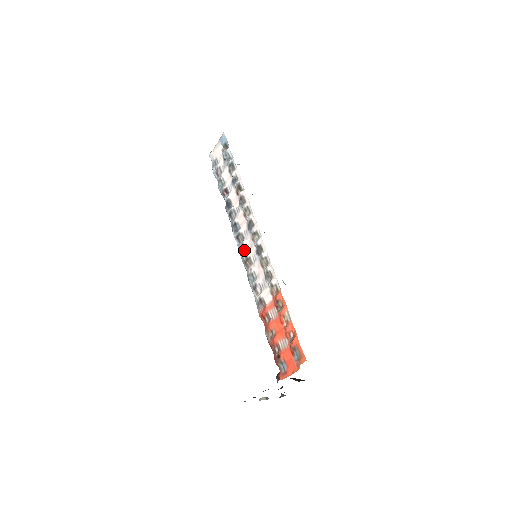
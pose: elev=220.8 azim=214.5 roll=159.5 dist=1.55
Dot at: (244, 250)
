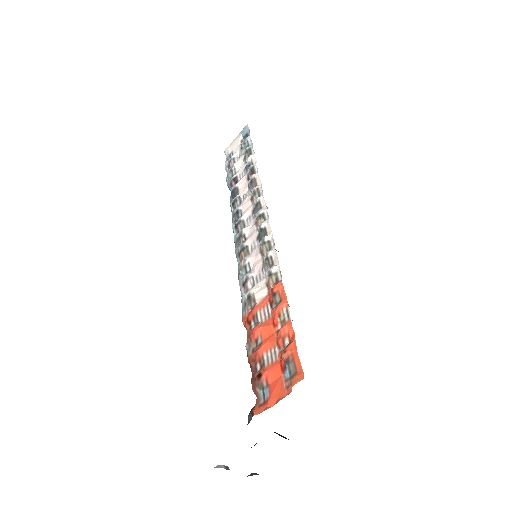
Dot at: (241, 240)
